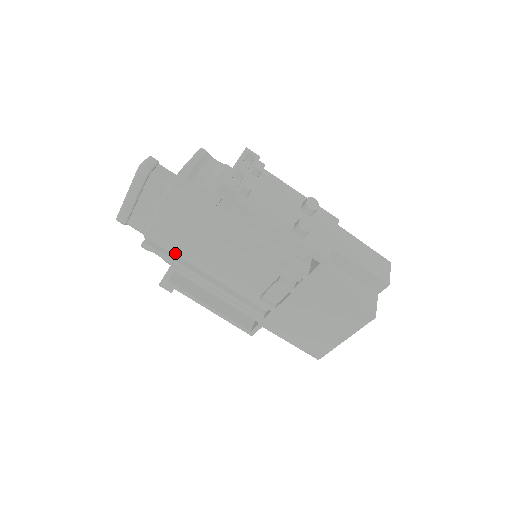
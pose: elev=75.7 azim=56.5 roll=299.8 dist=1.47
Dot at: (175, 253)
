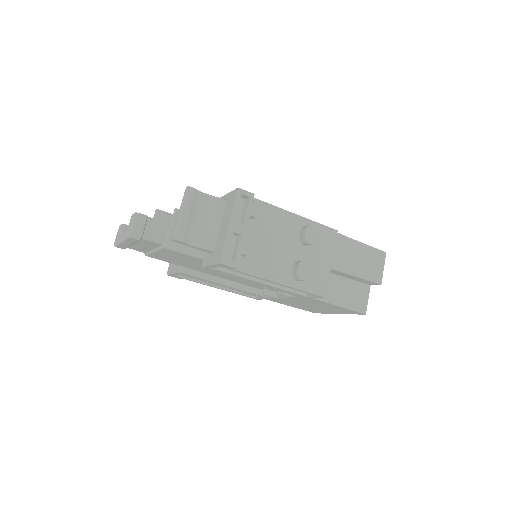
Dot at: occluded
